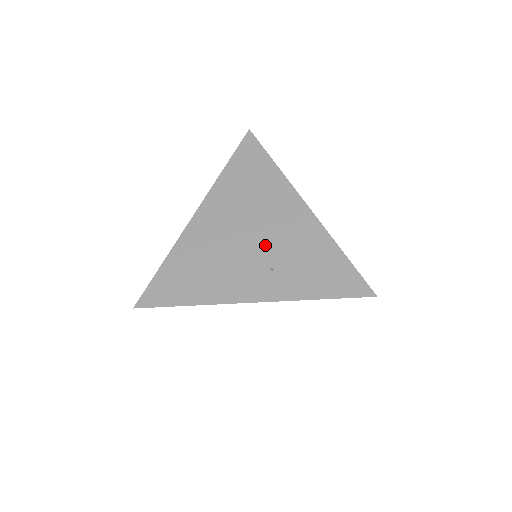
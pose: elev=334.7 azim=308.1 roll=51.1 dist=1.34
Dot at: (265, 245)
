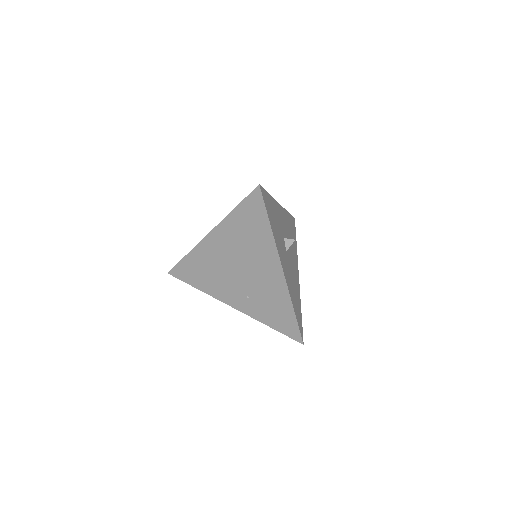
Dot at: (247, 281)
